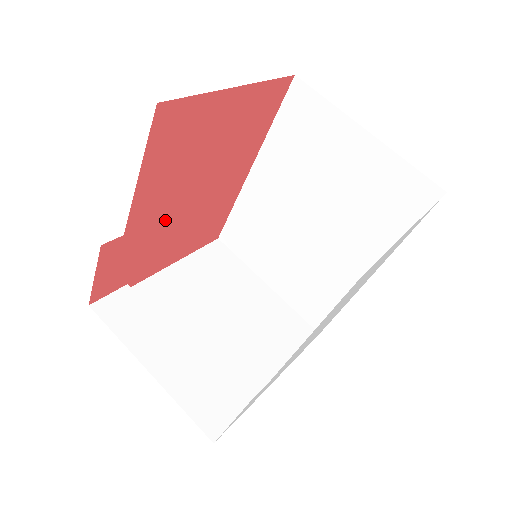
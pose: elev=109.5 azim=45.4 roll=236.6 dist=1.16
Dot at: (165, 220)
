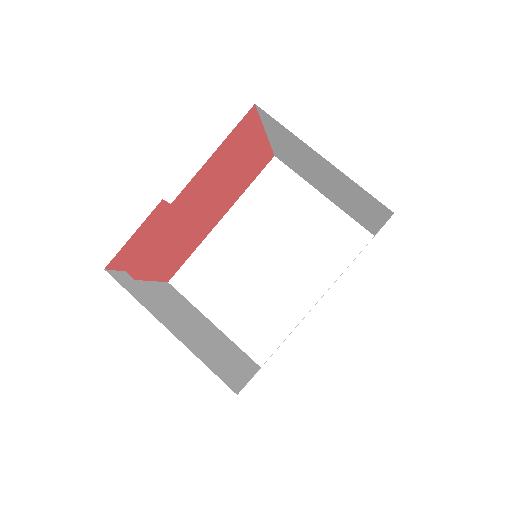
Dot at: (182, 217)
